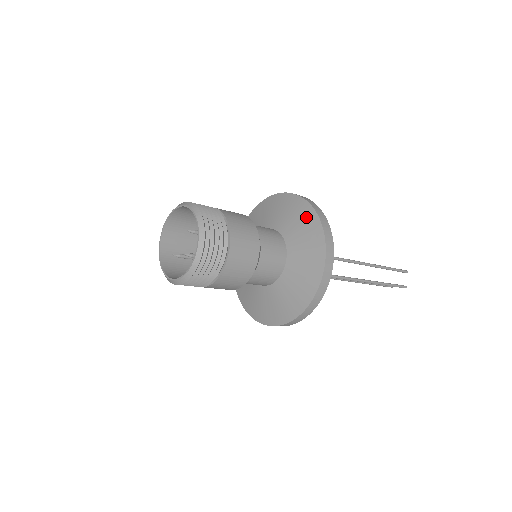
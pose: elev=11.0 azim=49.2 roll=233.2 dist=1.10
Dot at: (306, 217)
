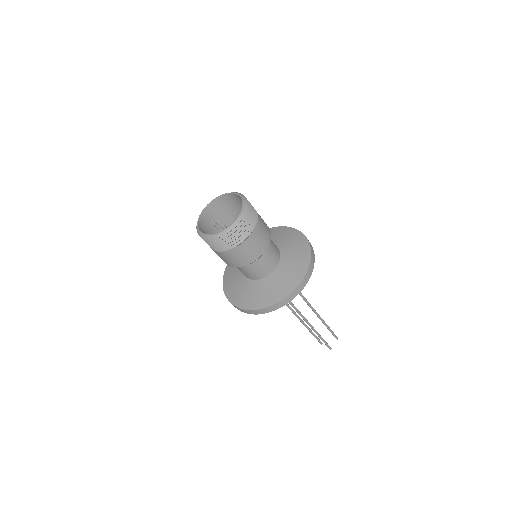
Dot at: (303, 251)
